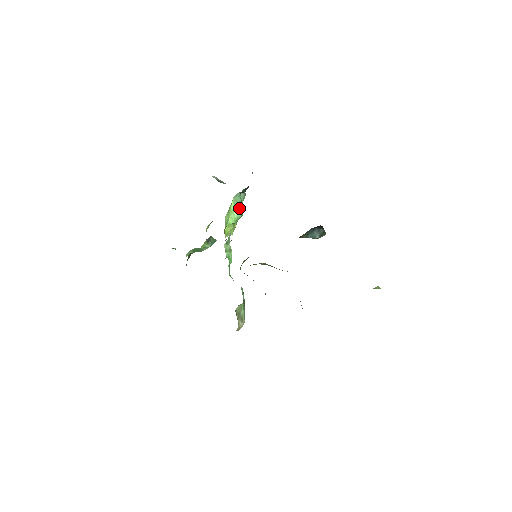
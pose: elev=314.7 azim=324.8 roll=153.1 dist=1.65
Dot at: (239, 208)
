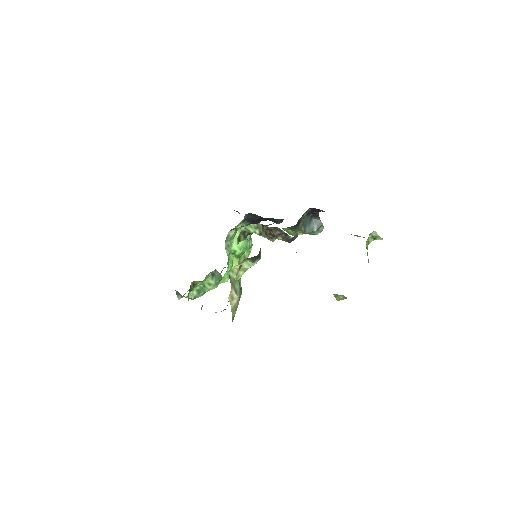
Dot at: occluded
